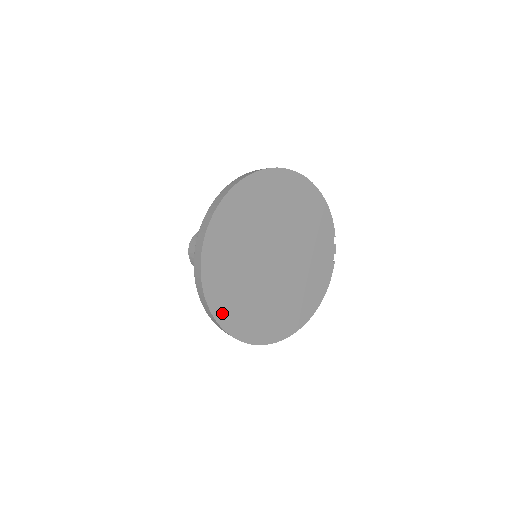
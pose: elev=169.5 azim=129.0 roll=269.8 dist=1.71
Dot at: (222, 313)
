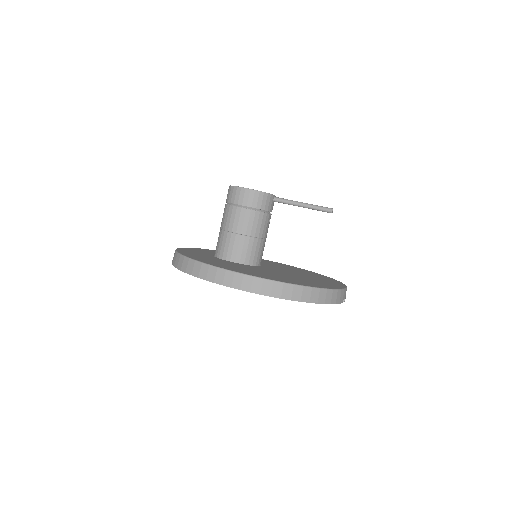
Dot at: occluded
